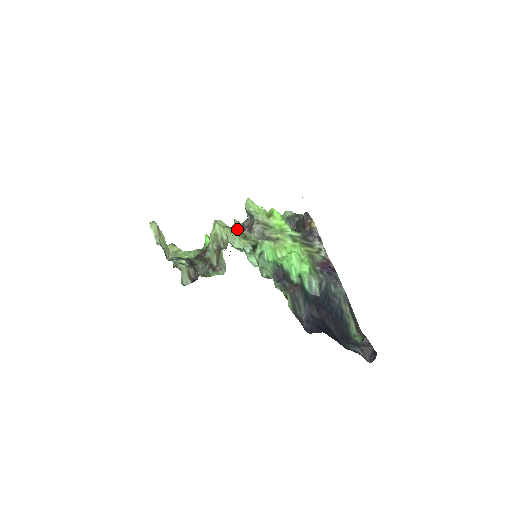
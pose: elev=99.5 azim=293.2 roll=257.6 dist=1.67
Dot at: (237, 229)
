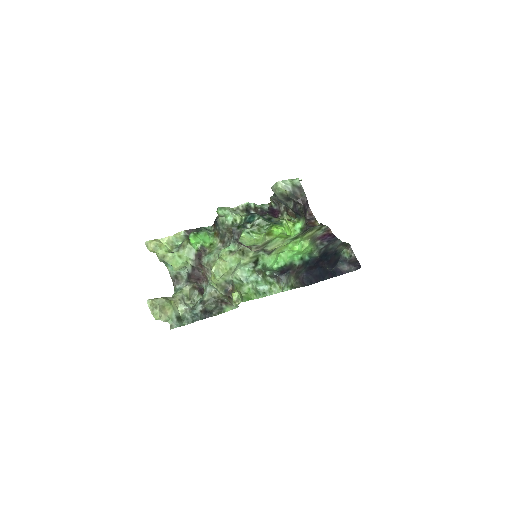
Dot at: (226, 228)
